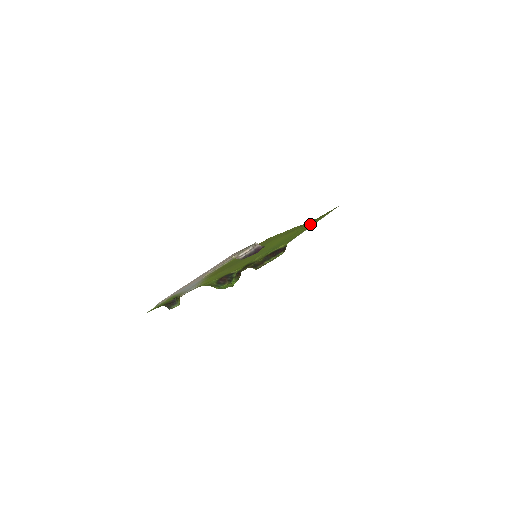
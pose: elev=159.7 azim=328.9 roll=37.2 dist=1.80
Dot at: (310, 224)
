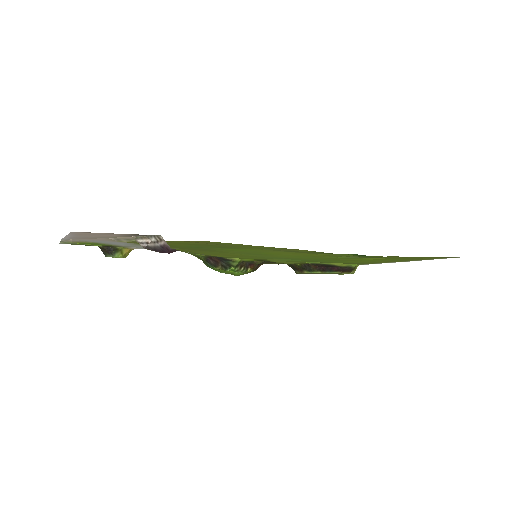
Dot at: (376, 258)
